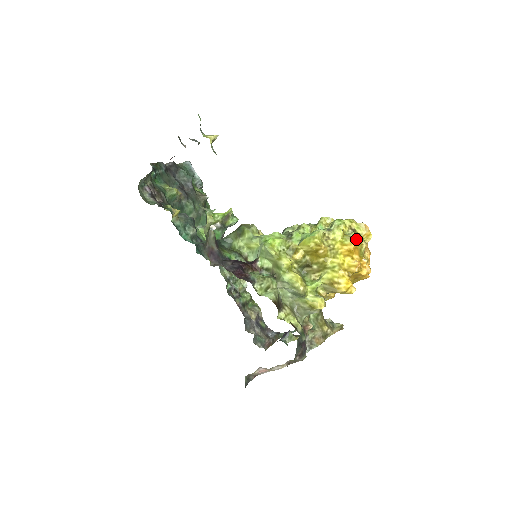
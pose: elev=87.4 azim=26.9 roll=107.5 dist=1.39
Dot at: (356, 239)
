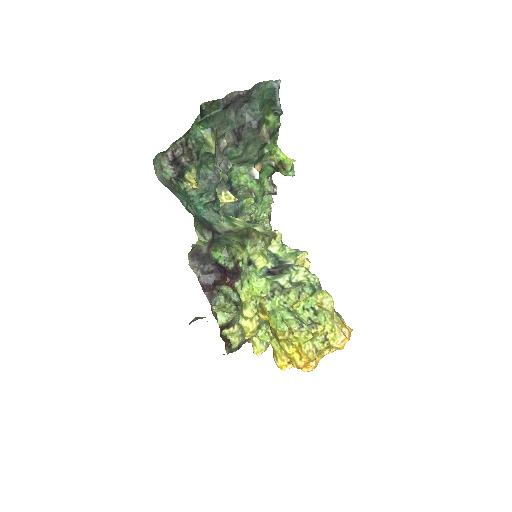
Dot at: (311, 357)
